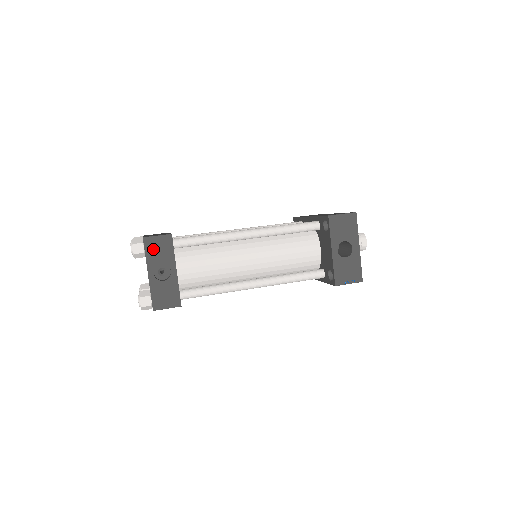
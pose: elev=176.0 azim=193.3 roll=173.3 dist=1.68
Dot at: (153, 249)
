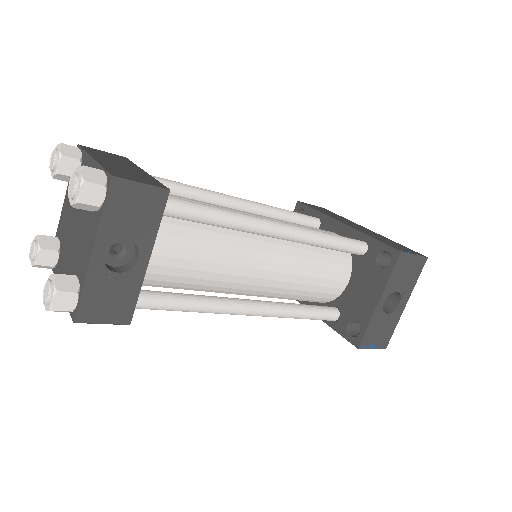
Dot at: (123, 206)
